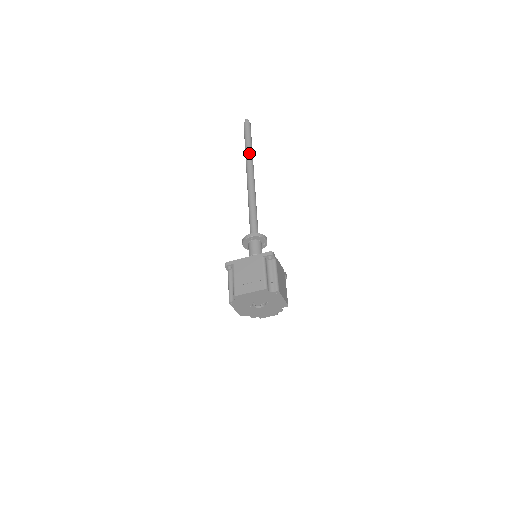
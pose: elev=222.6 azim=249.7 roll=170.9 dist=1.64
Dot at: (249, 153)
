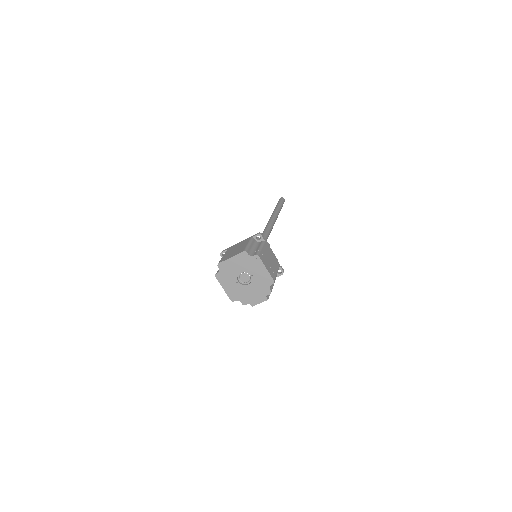
Dot at: (275, 209)
